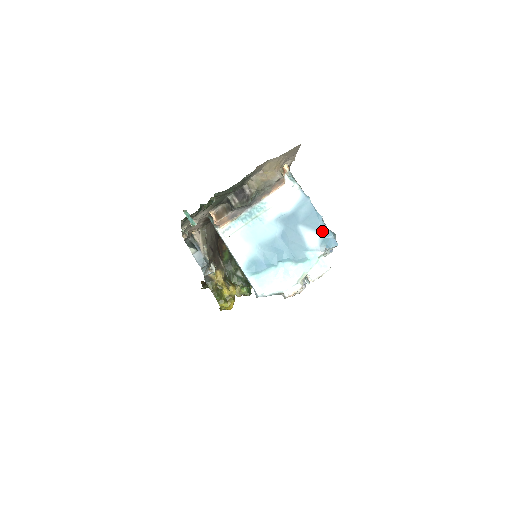
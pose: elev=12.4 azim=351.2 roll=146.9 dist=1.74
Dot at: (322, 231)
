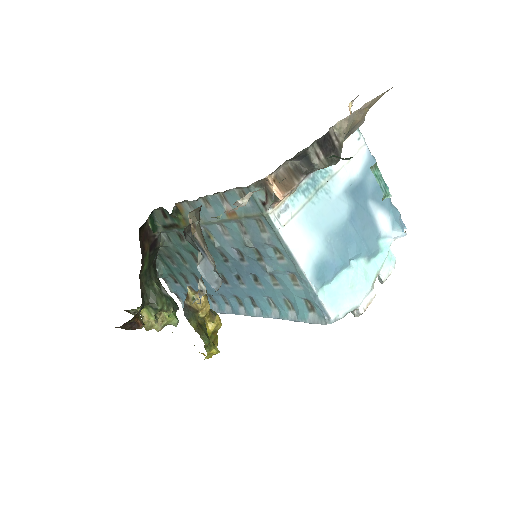
Dot at: (391, 208)
